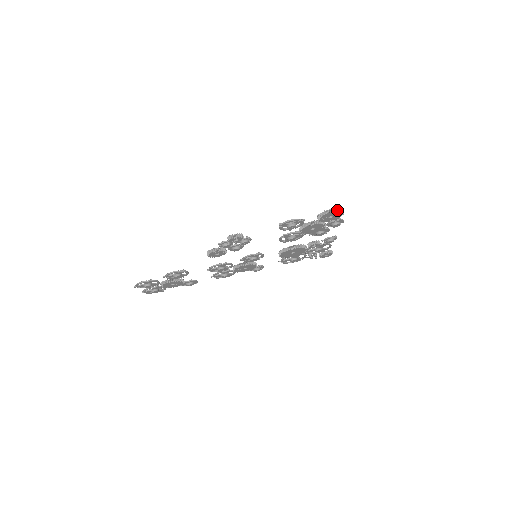
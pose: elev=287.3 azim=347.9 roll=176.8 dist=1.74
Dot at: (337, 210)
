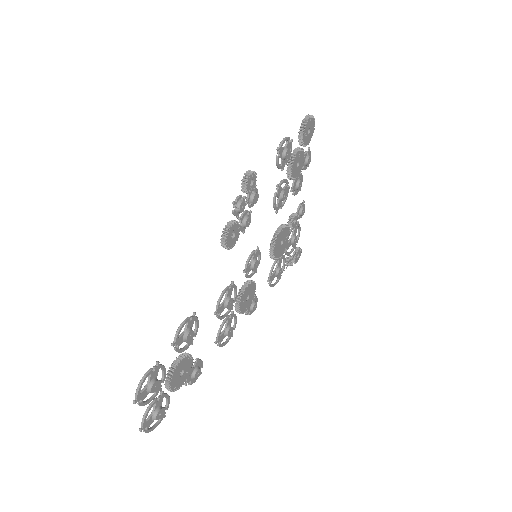
Dot at: (311, 116)
